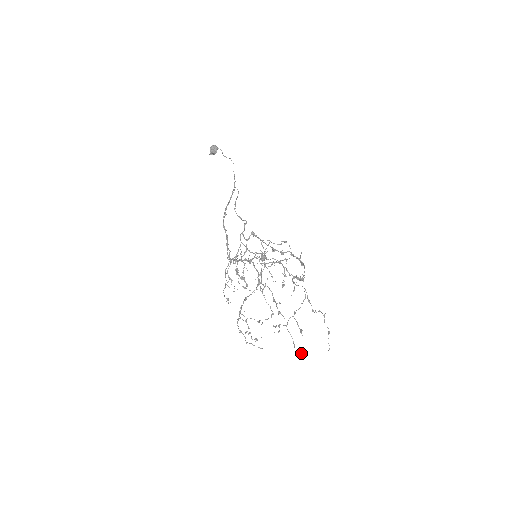
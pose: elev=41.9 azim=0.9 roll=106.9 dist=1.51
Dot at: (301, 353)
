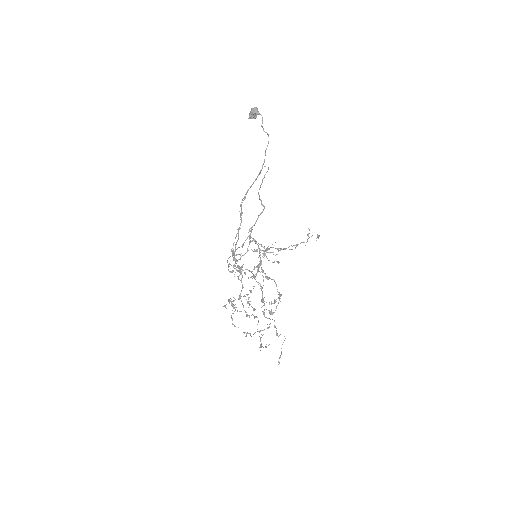
Dot at: (266, 346)
